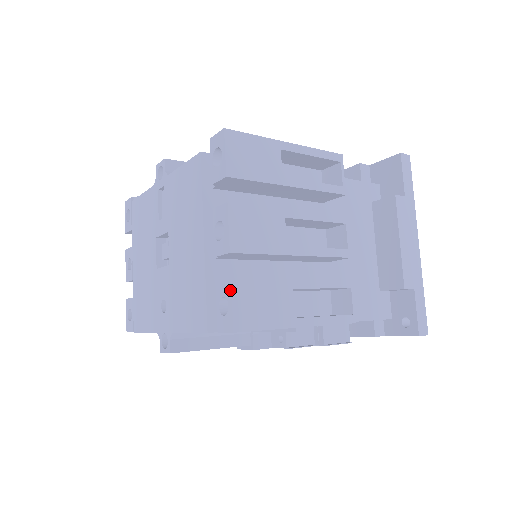
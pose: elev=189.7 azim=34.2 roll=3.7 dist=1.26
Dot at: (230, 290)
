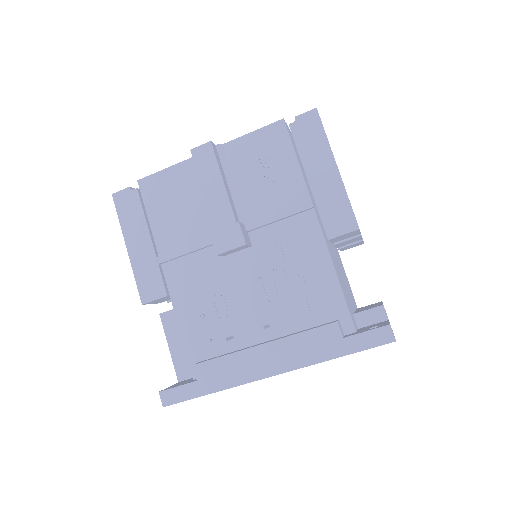
Dot at: occluded
